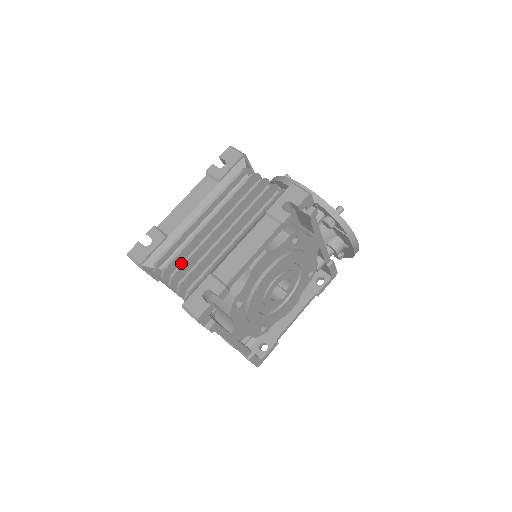
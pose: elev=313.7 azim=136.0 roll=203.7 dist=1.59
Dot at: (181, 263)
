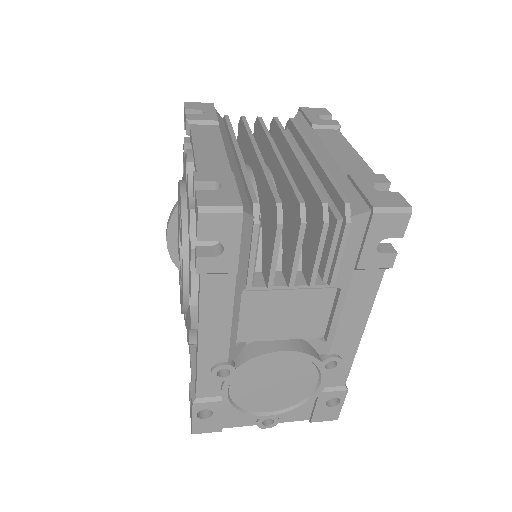
Dot at: (292, 188)
